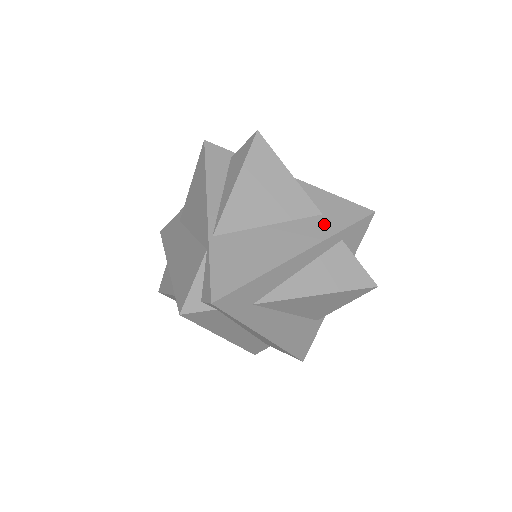
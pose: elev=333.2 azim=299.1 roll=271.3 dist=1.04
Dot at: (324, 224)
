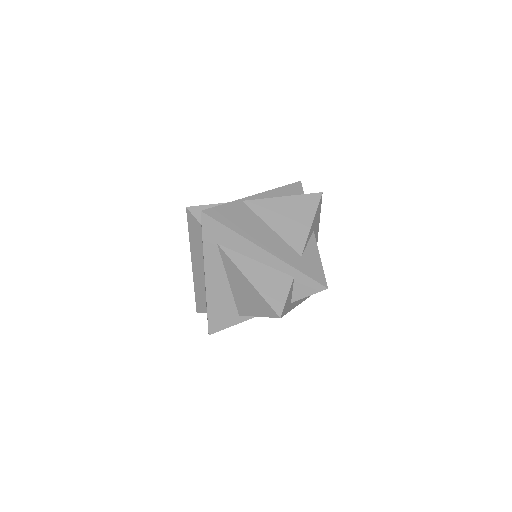
Dot at: (295, 259)
